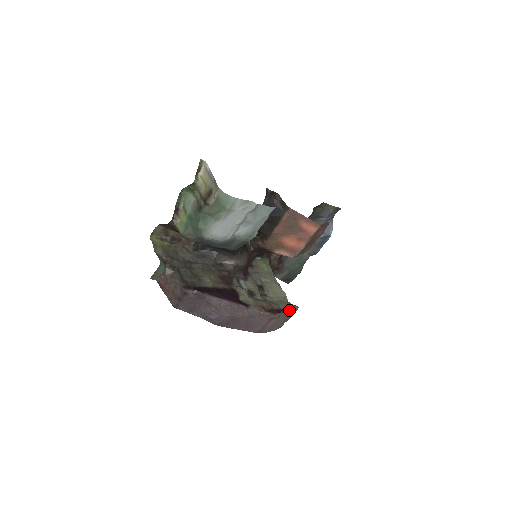
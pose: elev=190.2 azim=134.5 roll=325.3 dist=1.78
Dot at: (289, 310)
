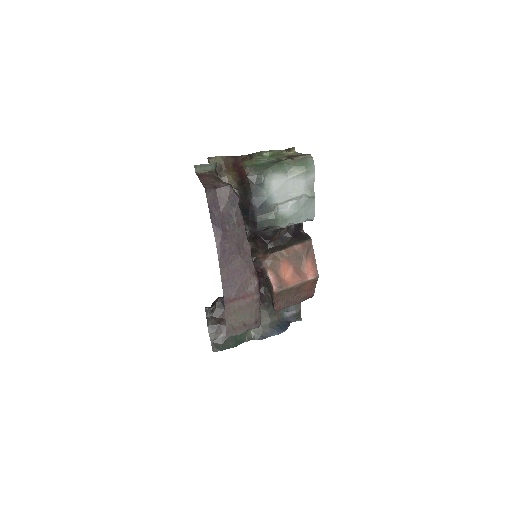
Dot at: (260, 311)
